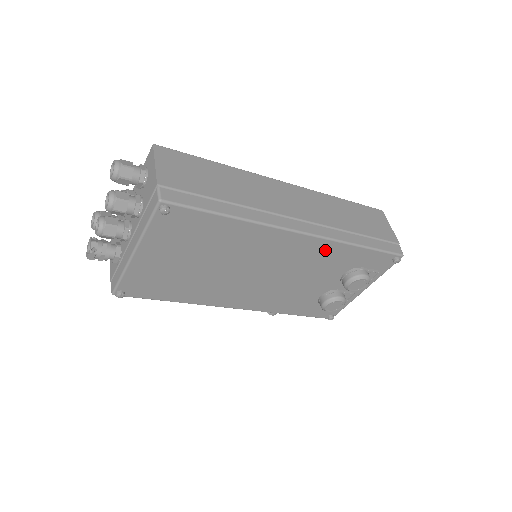
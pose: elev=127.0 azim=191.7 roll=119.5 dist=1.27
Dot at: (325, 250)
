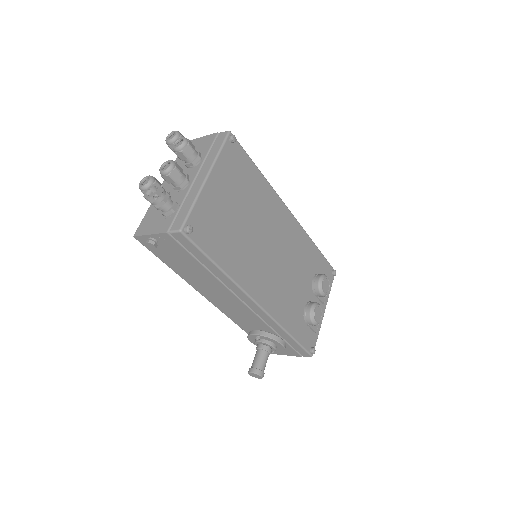
Dot at: (302, 240)
